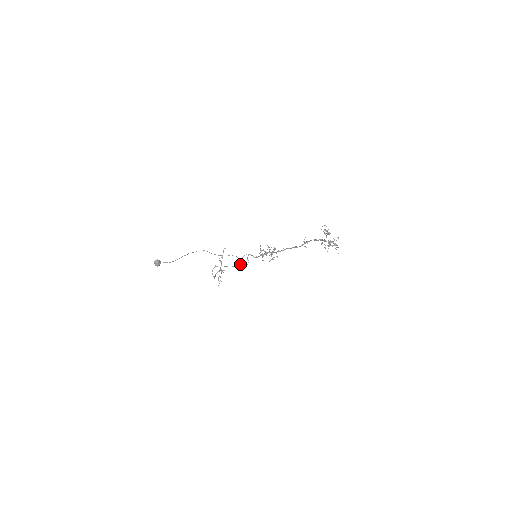
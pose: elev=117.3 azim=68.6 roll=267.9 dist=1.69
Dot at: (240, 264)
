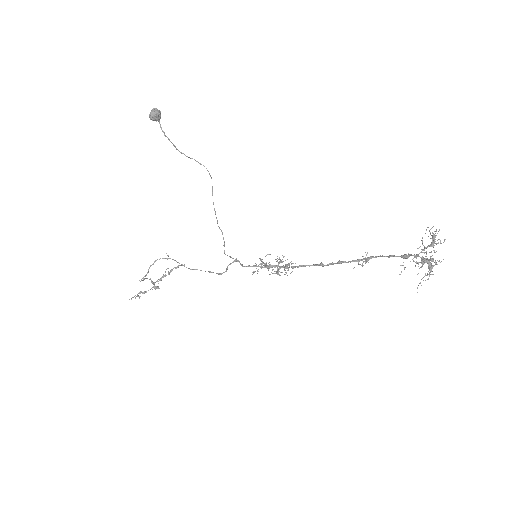
Dot at: occluded
